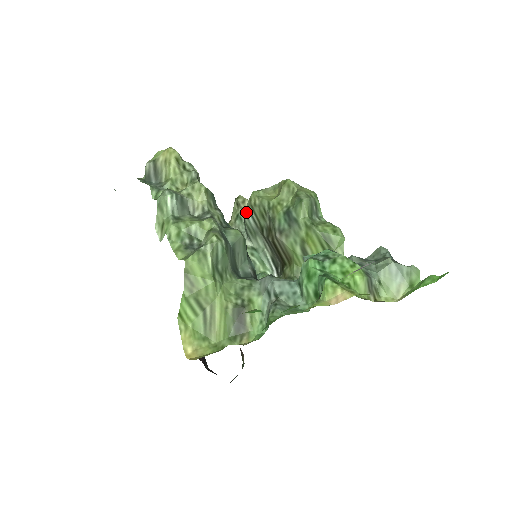
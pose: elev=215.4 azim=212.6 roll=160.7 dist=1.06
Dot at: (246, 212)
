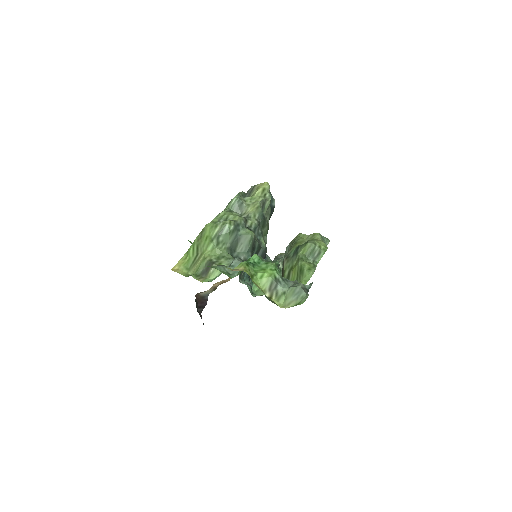
Dot at: (289, 244)
